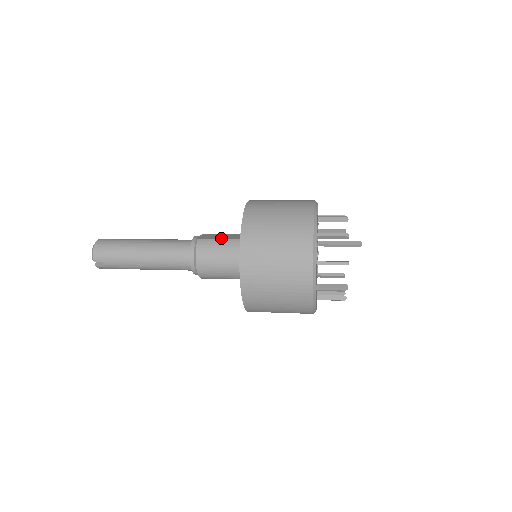
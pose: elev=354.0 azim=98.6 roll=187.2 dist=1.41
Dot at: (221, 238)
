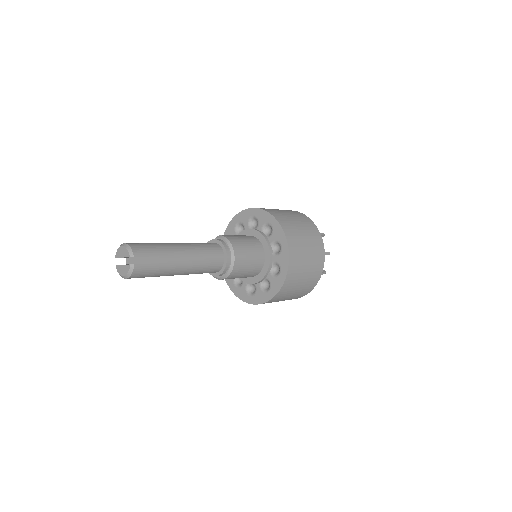
Dot at: occluded
